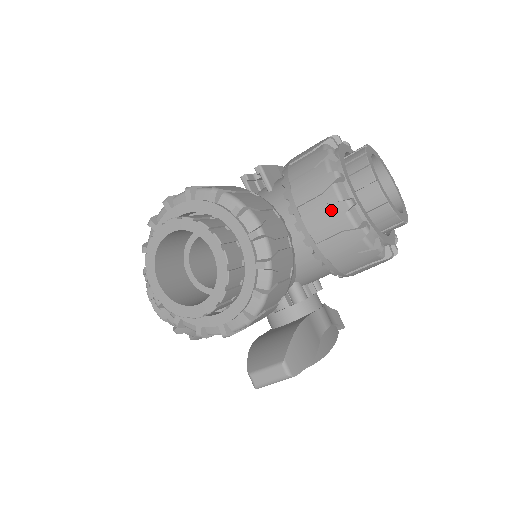
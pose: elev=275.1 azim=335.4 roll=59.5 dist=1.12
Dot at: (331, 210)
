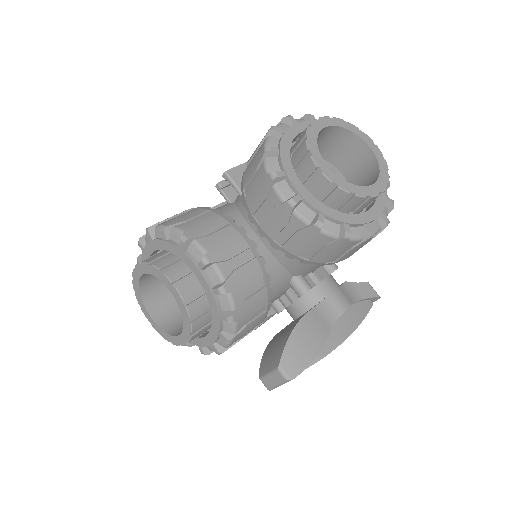
Dot at: (278, 213)
